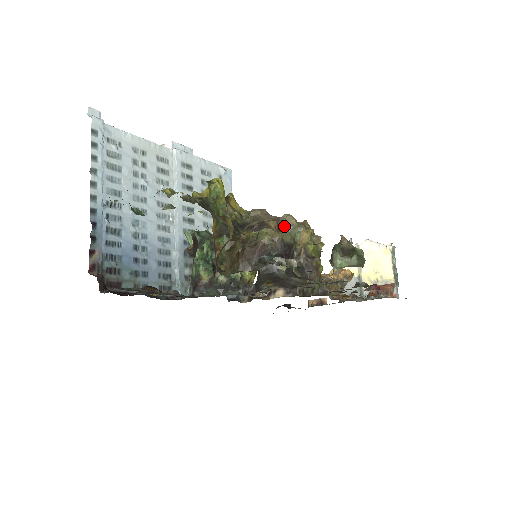
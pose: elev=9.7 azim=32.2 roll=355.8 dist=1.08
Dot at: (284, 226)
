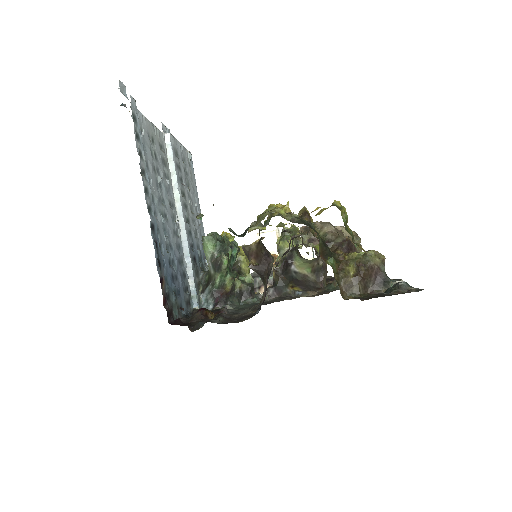
Dot at: occluded
